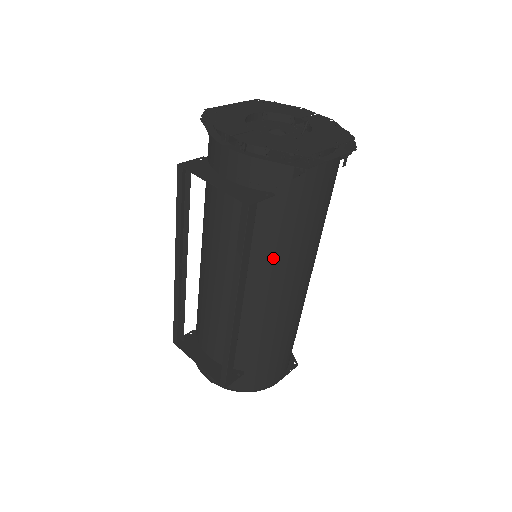
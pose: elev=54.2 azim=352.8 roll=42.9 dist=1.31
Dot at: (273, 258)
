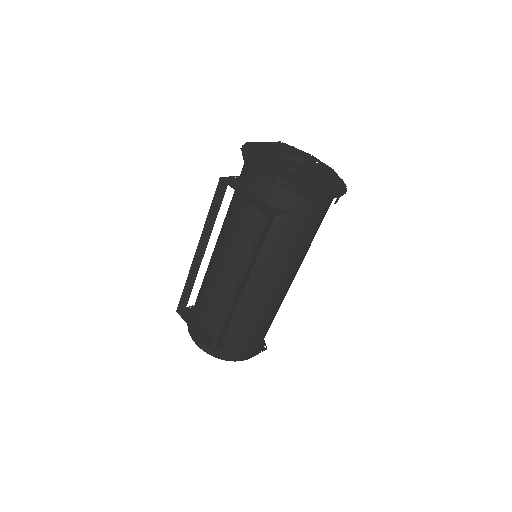
Dot at: (273, 258)
